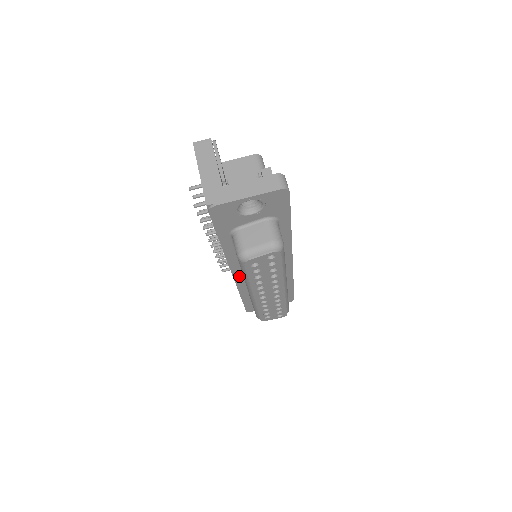
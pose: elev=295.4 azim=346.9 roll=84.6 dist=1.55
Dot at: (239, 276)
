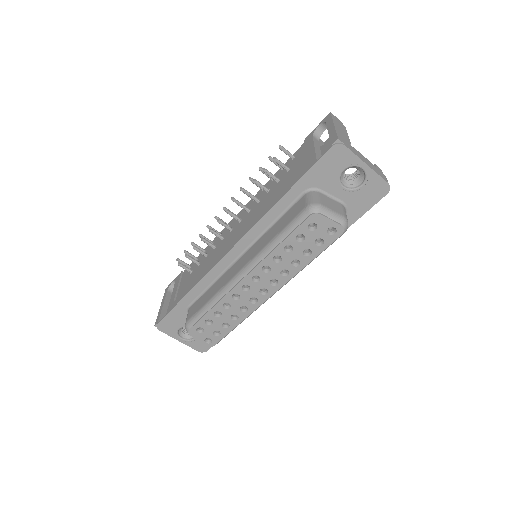
Dot at: (231, 258)
